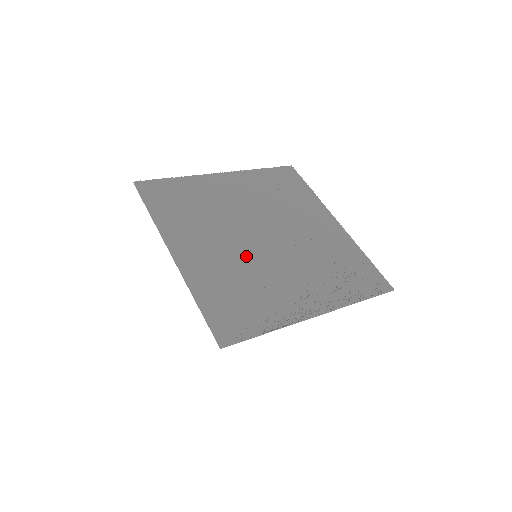
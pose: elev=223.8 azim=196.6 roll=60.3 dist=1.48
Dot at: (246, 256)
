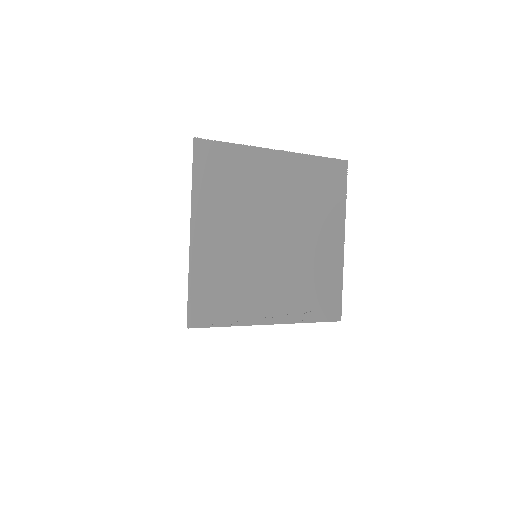
Dot at: (248, 254)
